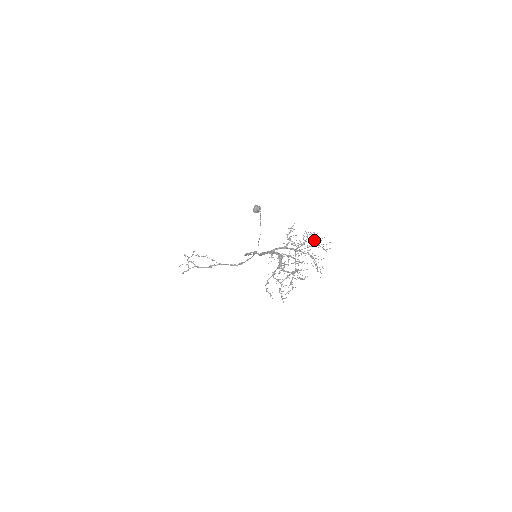
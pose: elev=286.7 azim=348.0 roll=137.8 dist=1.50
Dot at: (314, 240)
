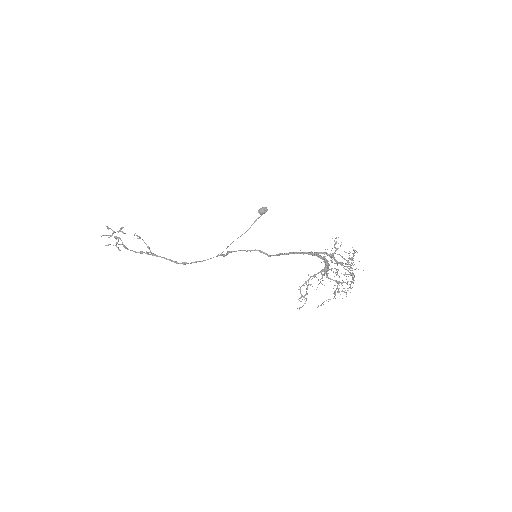
Dot at: occluded
